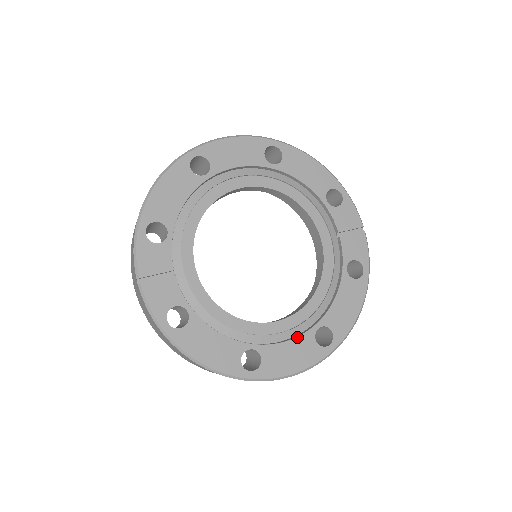
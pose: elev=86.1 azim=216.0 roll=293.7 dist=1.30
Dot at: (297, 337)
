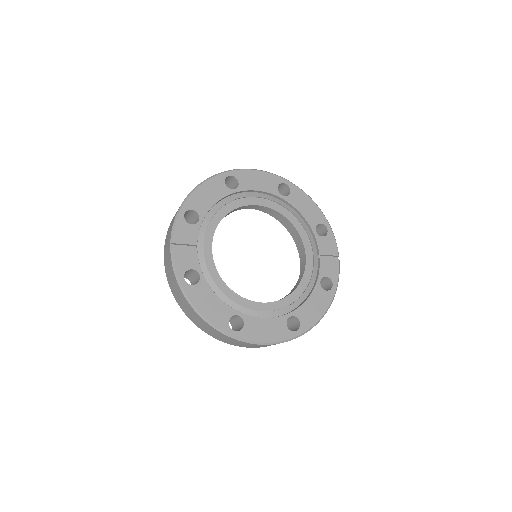
Dot at: (273, 318)
